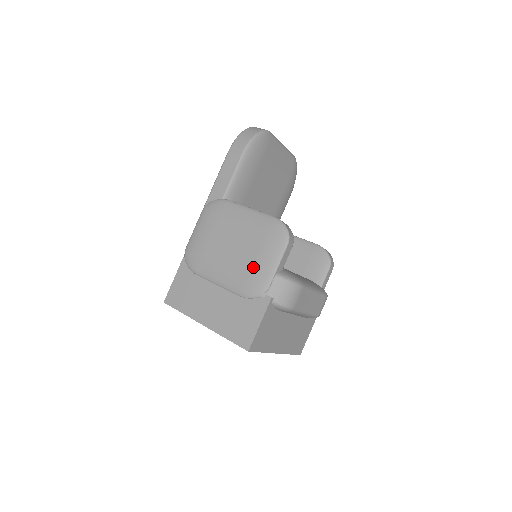
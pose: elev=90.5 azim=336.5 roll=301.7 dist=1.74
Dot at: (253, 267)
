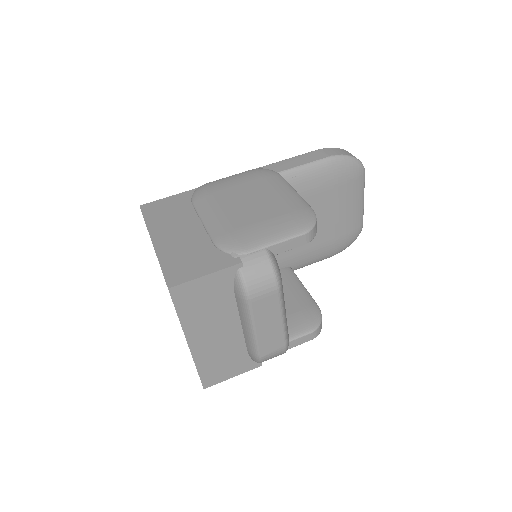
Dot at: (252, 227)
